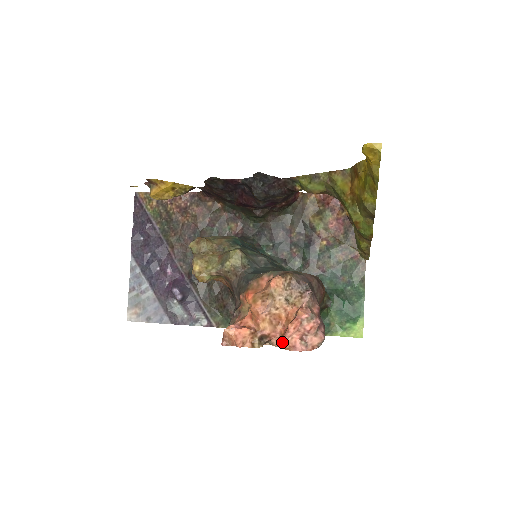
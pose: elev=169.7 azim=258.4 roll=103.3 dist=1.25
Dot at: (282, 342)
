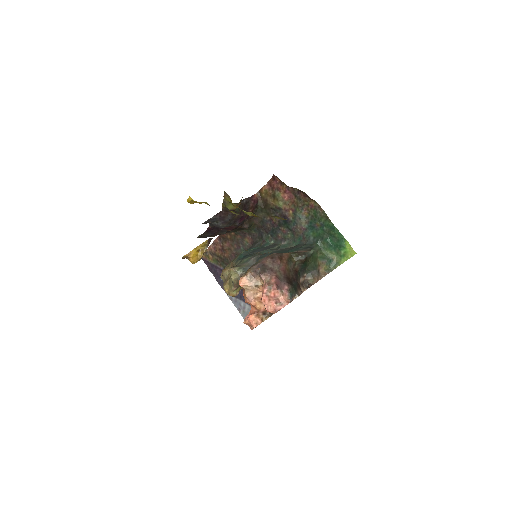
Dot at: occluded
